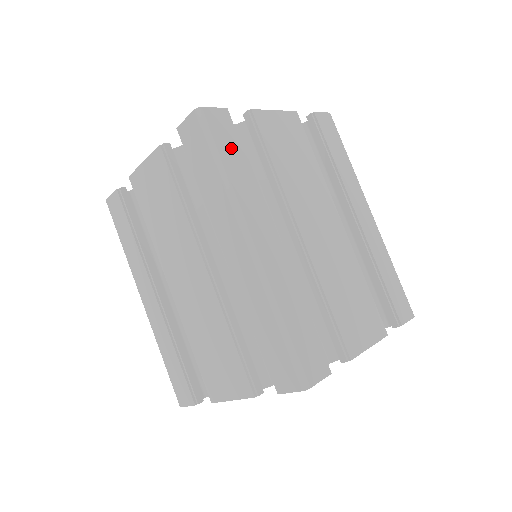
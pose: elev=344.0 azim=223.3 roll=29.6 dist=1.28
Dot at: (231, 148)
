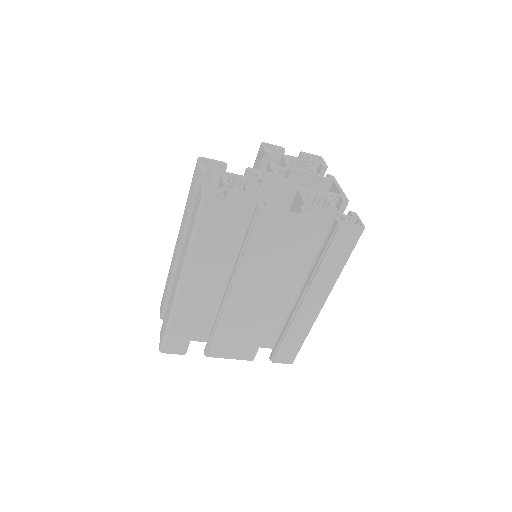
Dot at: occluded
